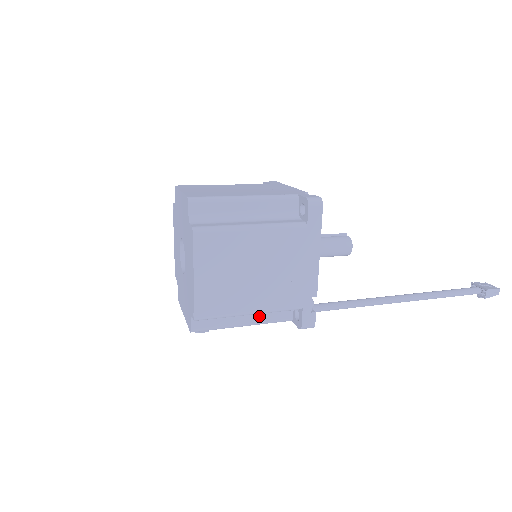
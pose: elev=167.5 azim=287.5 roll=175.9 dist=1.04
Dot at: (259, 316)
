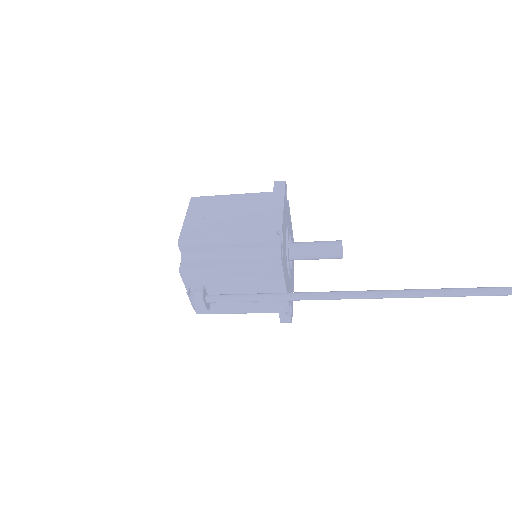
Dot at: (238, 261)
